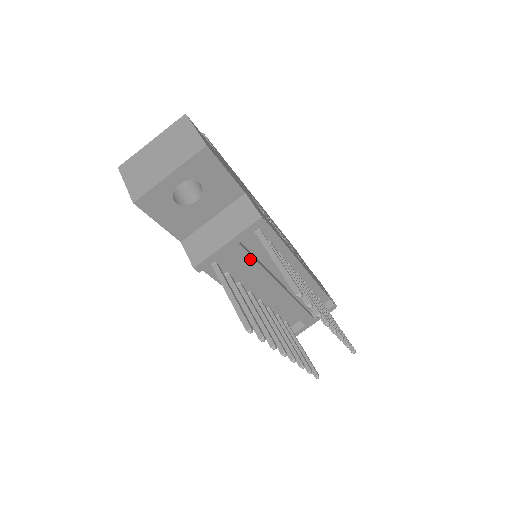
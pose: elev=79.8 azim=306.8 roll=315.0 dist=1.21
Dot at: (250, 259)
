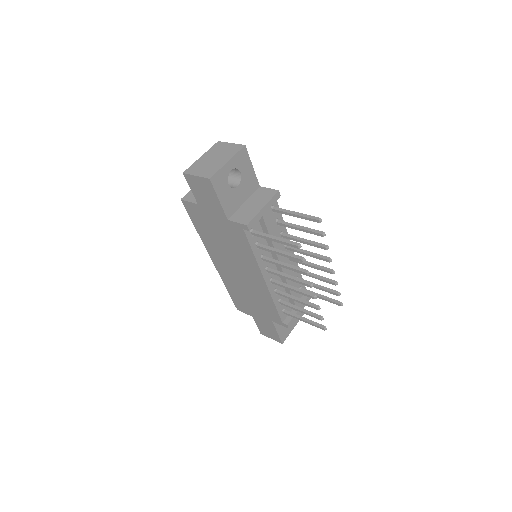
Dot at: (272, 227)
